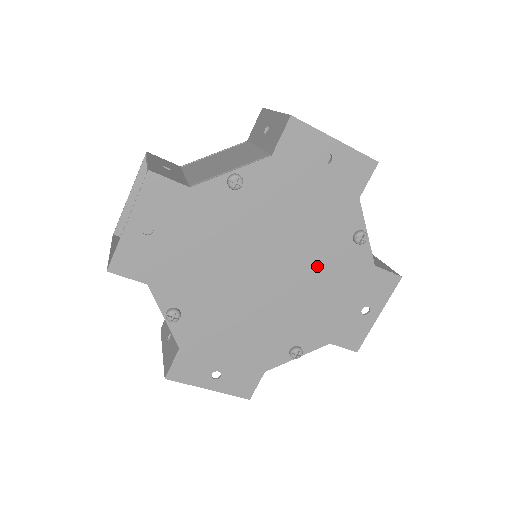
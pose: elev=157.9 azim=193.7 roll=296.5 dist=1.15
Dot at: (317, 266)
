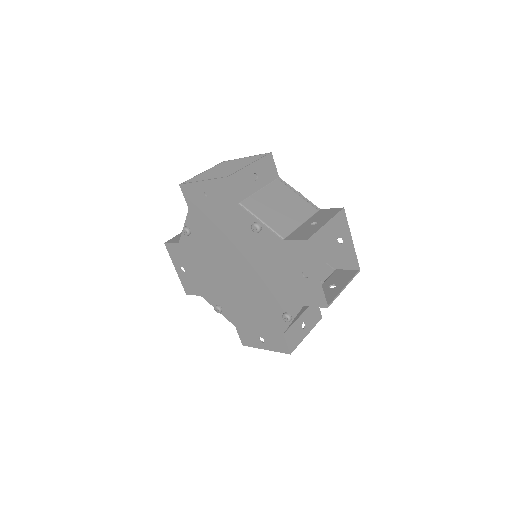
Dot at: (259, 298)
